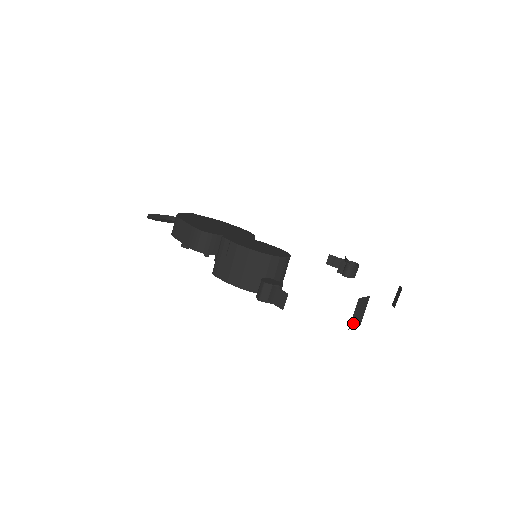
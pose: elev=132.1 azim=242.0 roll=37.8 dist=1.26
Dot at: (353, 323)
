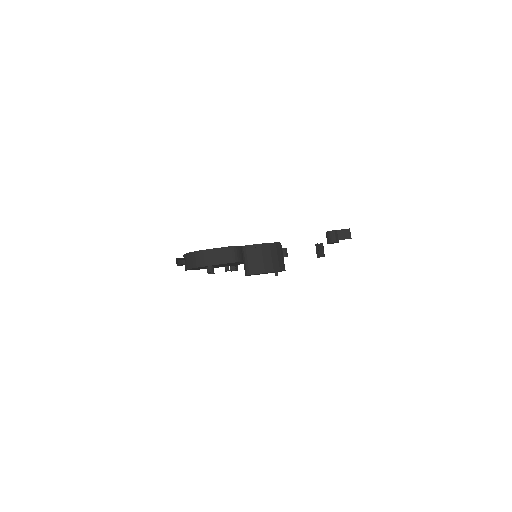
Dot at: occluded
